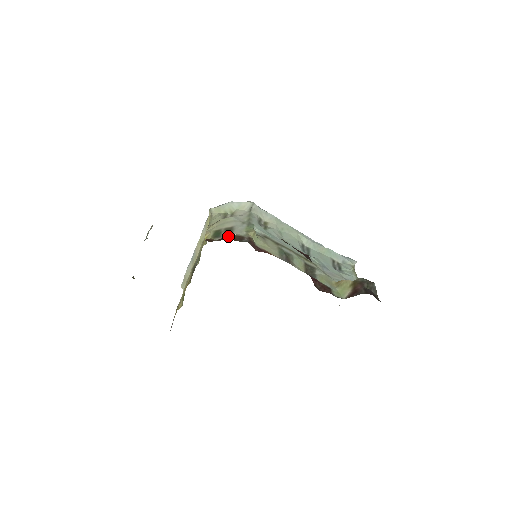
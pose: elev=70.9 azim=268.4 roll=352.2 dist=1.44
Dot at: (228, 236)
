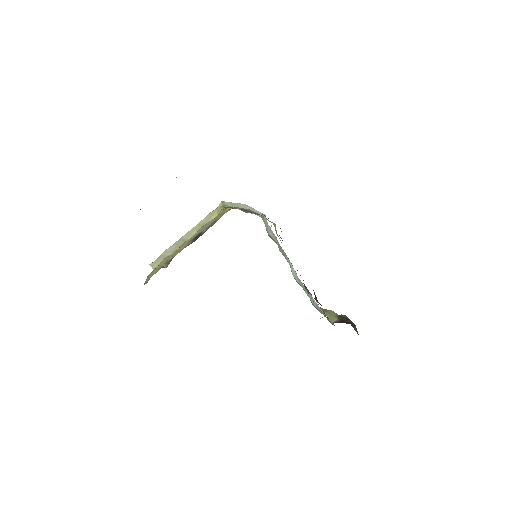
Dot at: (256, 214)
